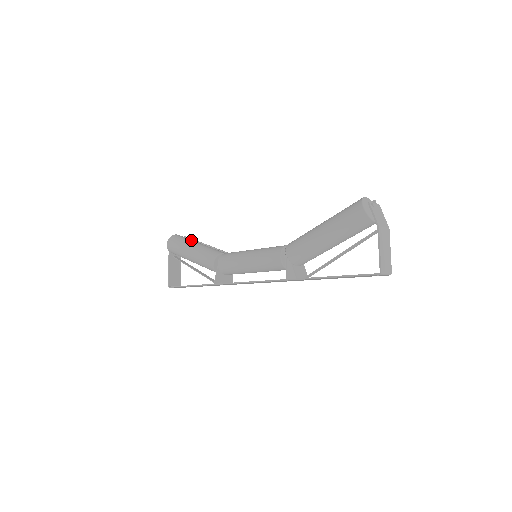
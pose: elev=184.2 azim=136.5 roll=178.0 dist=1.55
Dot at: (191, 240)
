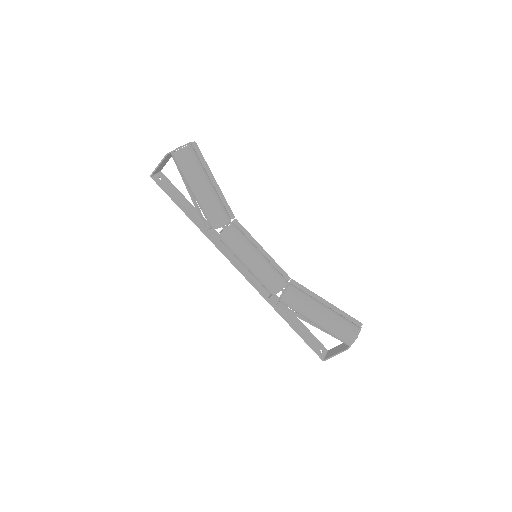
Dot at: (204, 174)
